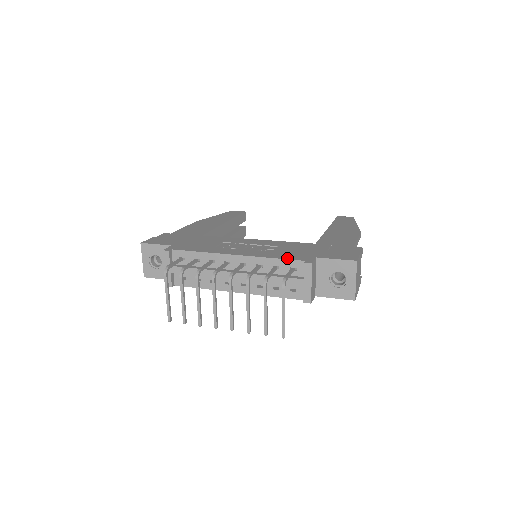
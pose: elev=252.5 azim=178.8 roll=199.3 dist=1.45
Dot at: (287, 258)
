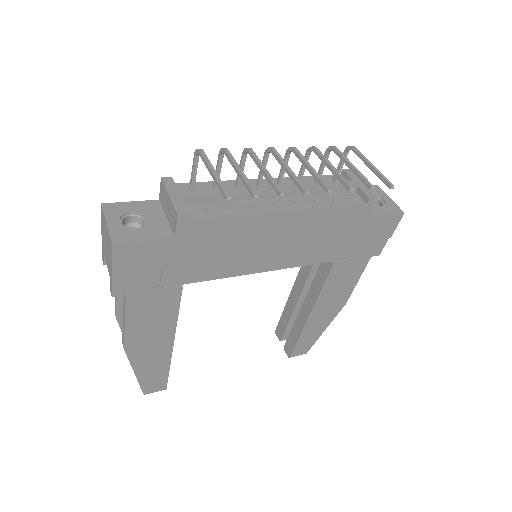
Dot at: occluded
